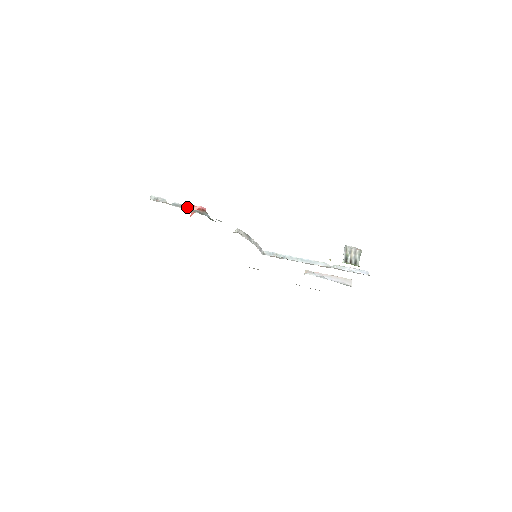
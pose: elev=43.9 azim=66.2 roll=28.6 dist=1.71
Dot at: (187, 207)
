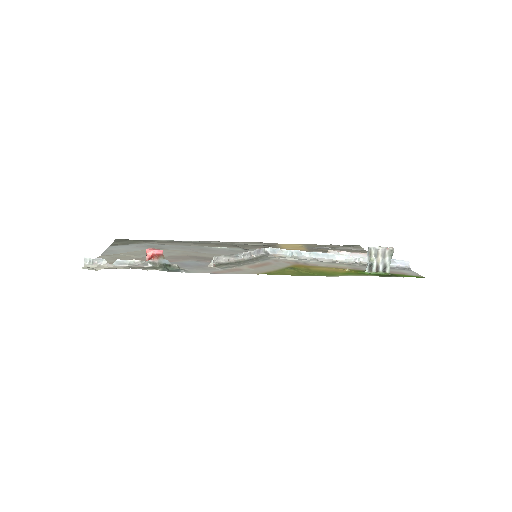
Dot at: (135, 261)
